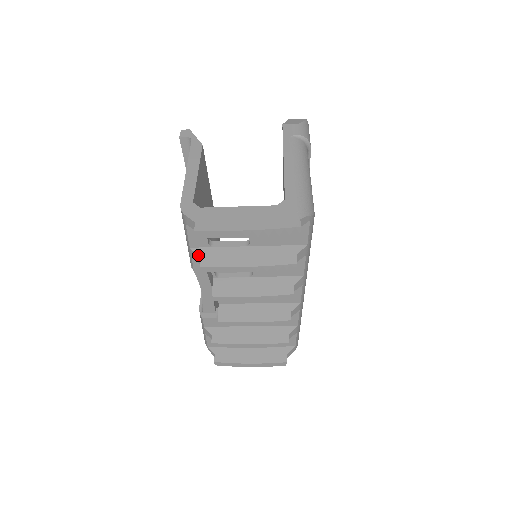
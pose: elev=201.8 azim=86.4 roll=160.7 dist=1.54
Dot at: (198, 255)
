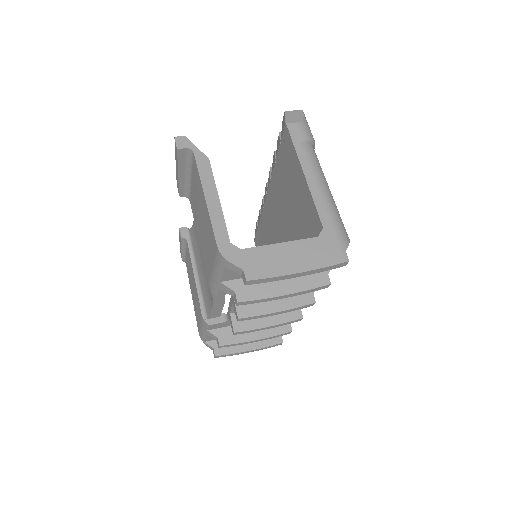
Dot at: (232, 289)
